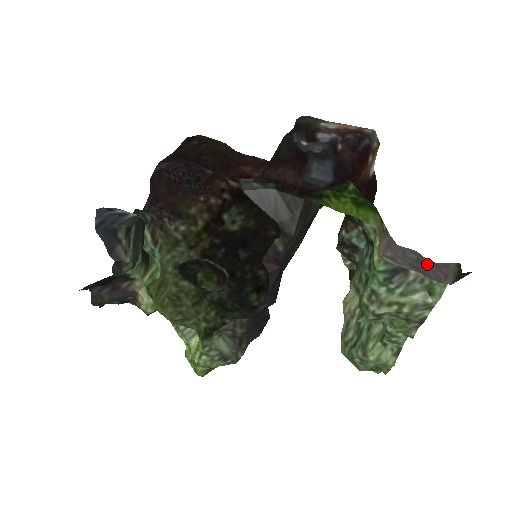
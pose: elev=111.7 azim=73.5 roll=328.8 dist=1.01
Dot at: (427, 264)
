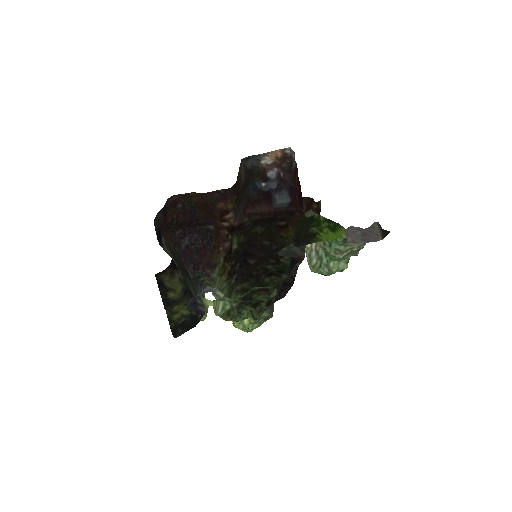
Dot at: (367, 234)
